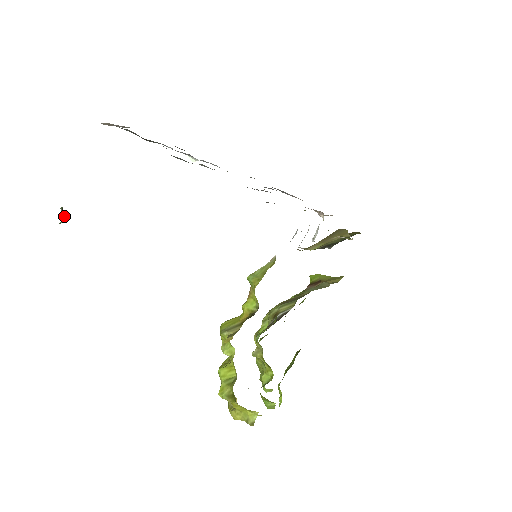
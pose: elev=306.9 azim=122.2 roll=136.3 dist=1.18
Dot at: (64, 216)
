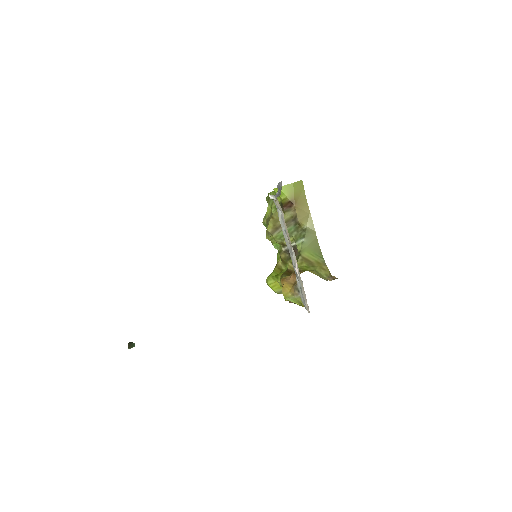
Dot at: (131, 344)
